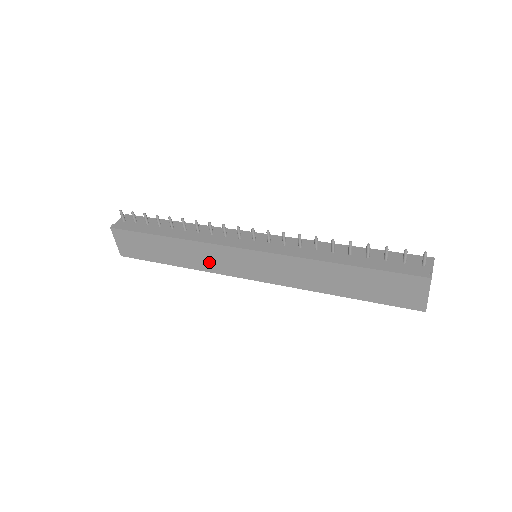
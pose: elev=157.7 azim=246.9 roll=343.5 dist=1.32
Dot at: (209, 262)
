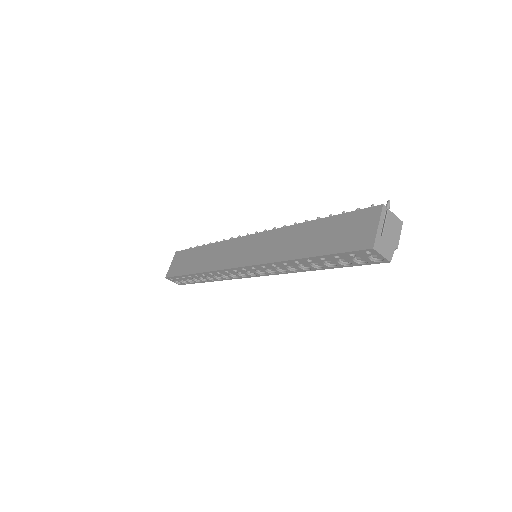
Dot at: (219, 259)
